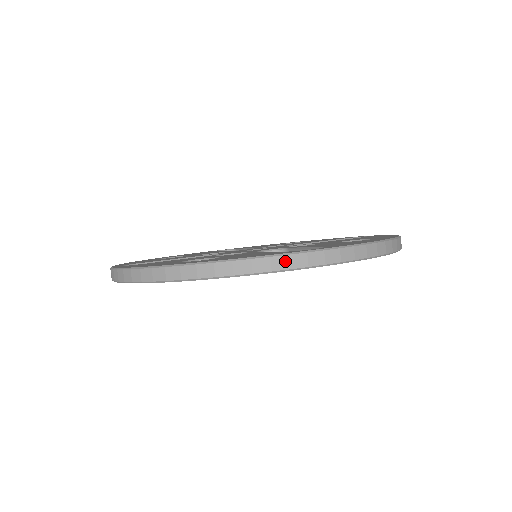
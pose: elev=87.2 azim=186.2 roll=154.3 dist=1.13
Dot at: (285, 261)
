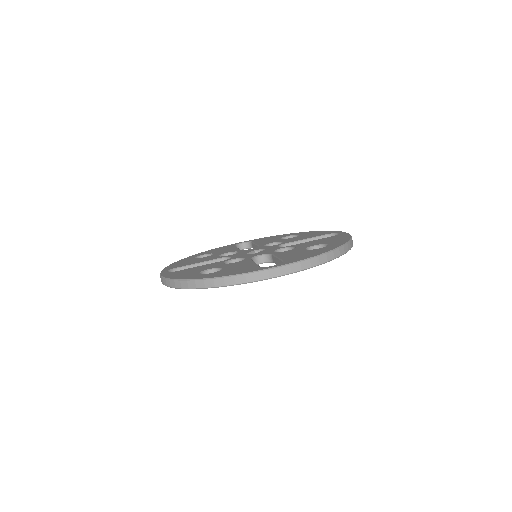
Dot at: (255, 276)
